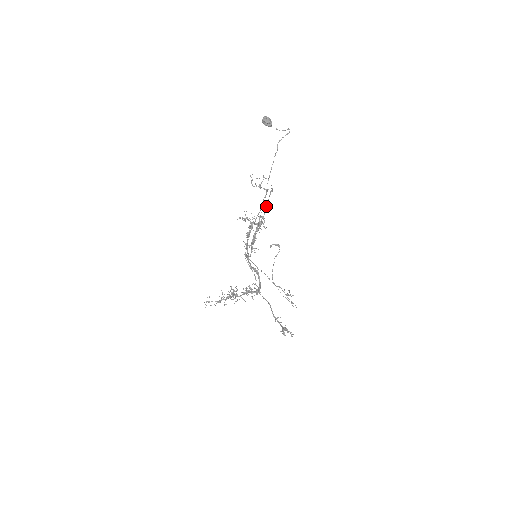
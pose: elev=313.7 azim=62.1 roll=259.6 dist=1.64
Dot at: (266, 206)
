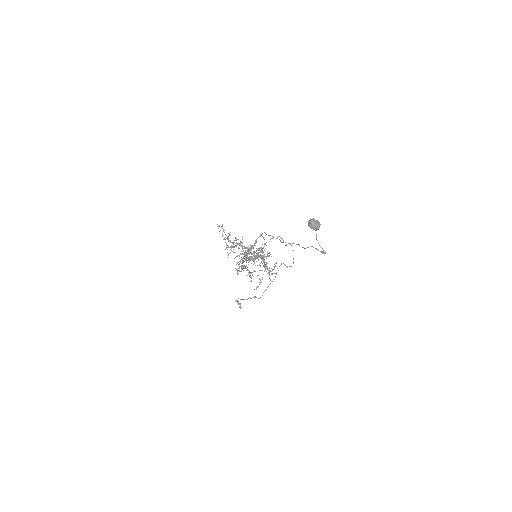
Dot at: (257, 275)
